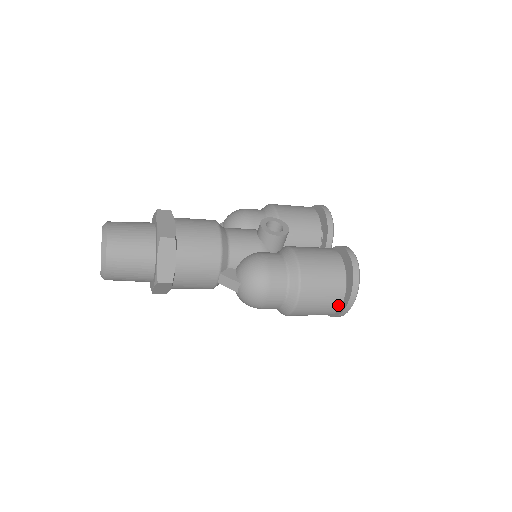
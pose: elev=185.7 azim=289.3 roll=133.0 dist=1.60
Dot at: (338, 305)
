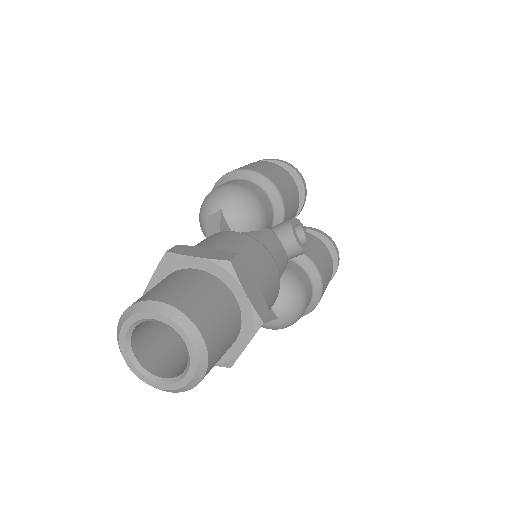
Dot at: occluded
